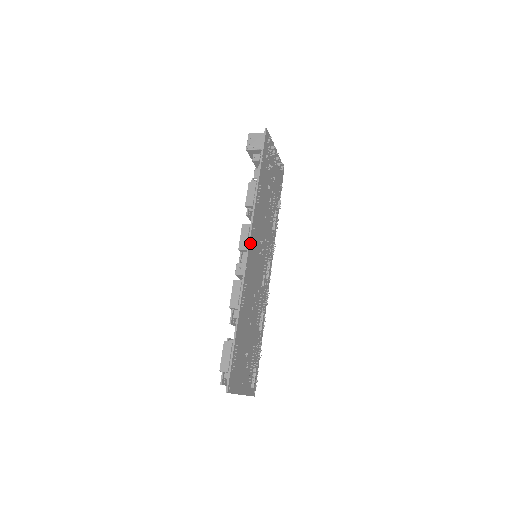
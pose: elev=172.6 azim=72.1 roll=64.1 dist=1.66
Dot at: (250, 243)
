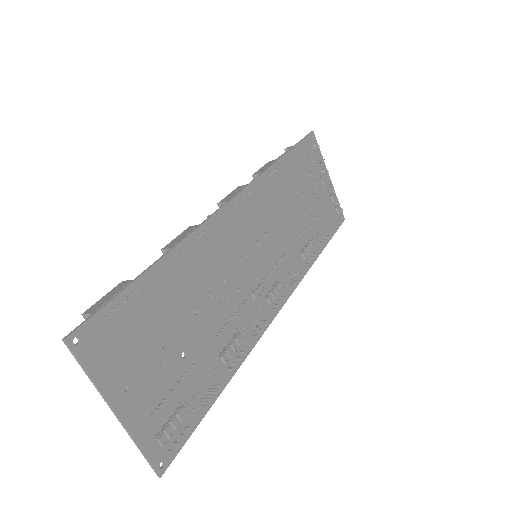
Dot at: (237, 199)
